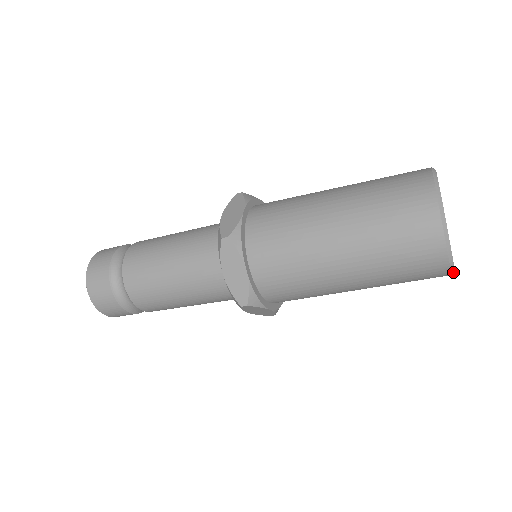
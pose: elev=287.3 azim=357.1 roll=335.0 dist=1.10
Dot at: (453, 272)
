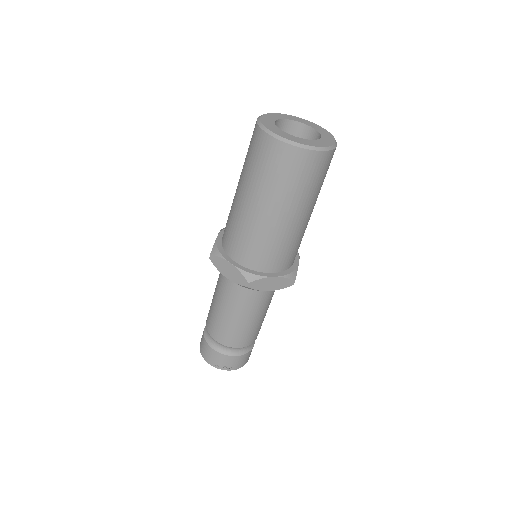
Dot at: (279, 137)
